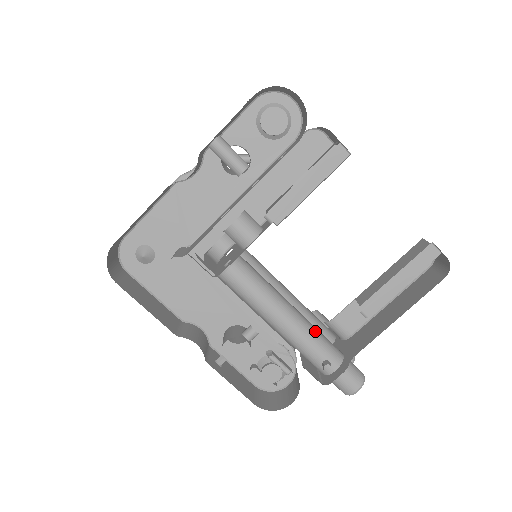
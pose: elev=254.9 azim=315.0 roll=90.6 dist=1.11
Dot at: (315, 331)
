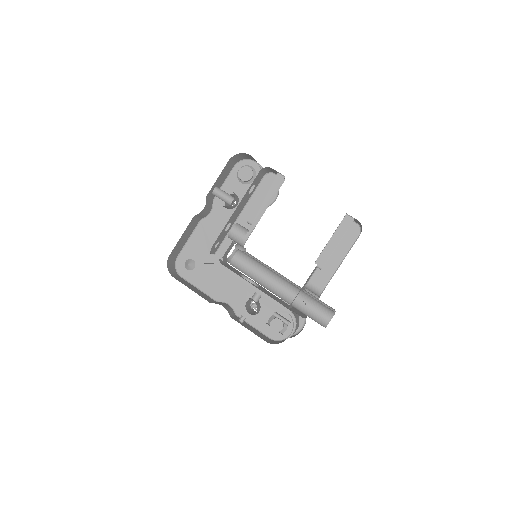
Dot at: (294, 286)
